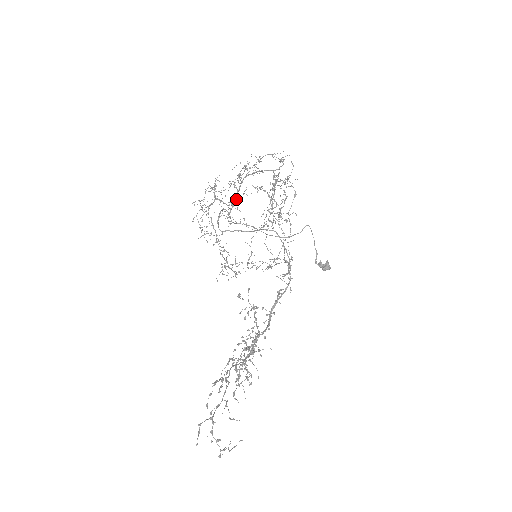
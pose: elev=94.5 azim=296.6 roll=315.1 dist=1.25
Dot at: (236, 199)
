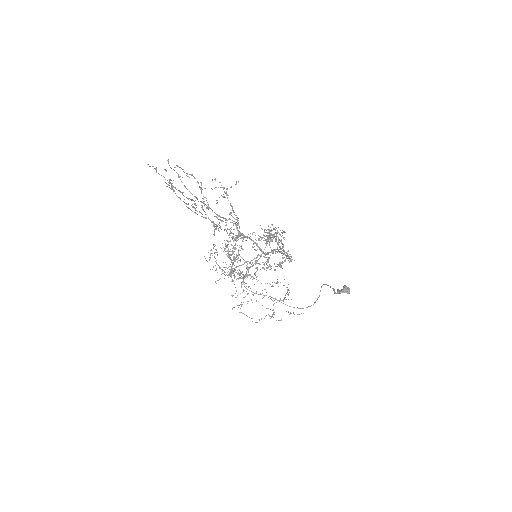
Dot at: occluded
